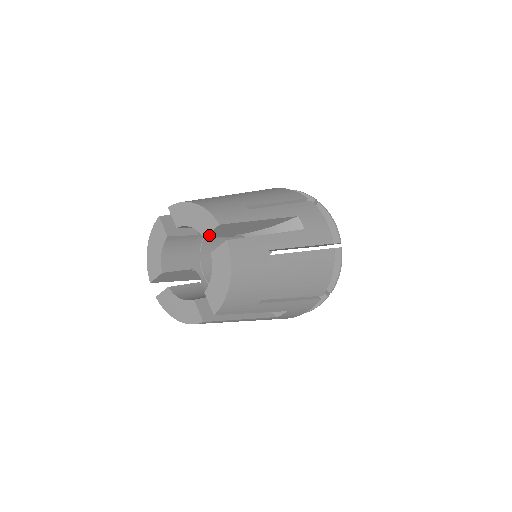
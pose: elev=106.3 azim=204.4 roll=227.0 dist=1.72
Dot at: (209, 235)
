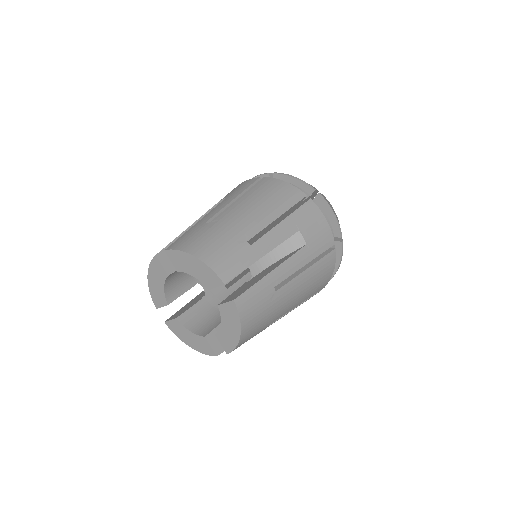
Dot at: occluded
